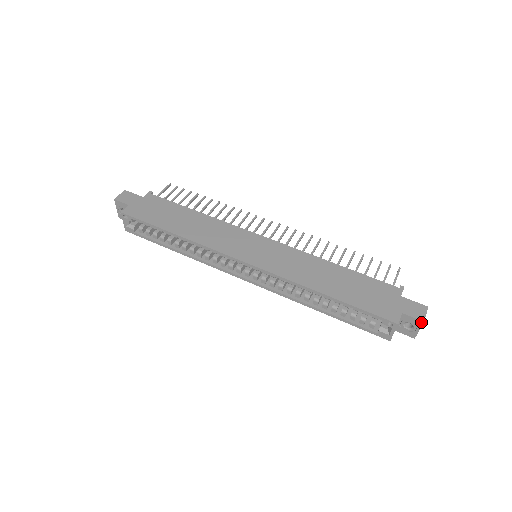
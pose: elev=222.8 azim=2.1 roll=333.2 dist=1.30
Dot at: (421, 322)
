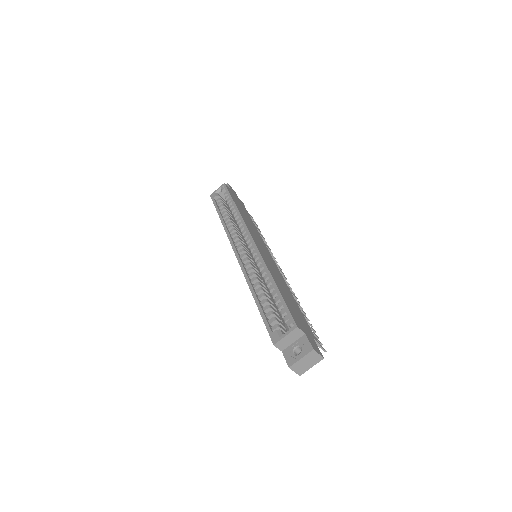
Dot at: (311, 349)
